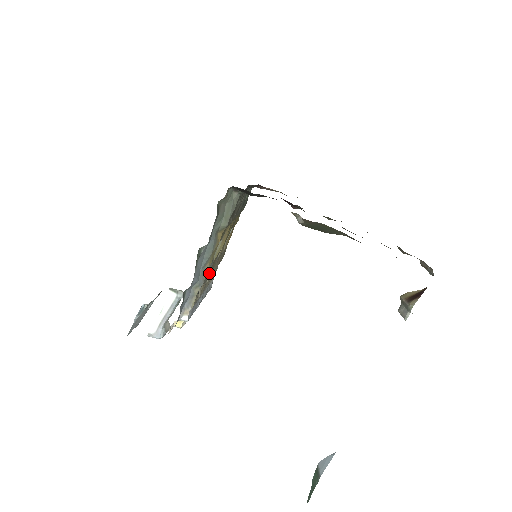
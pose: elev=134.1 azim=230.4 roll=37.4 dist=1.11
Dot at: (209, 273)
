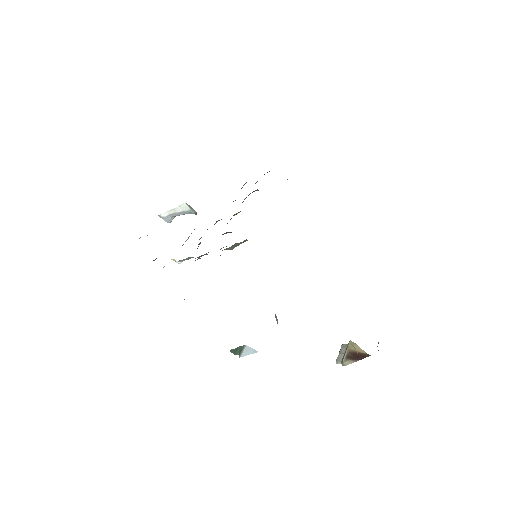
Dot at: occluded
